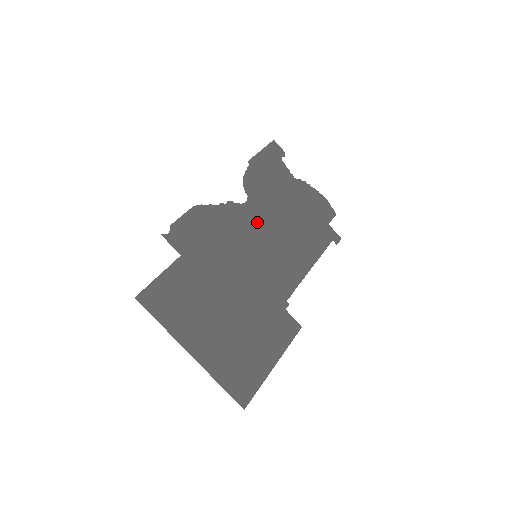
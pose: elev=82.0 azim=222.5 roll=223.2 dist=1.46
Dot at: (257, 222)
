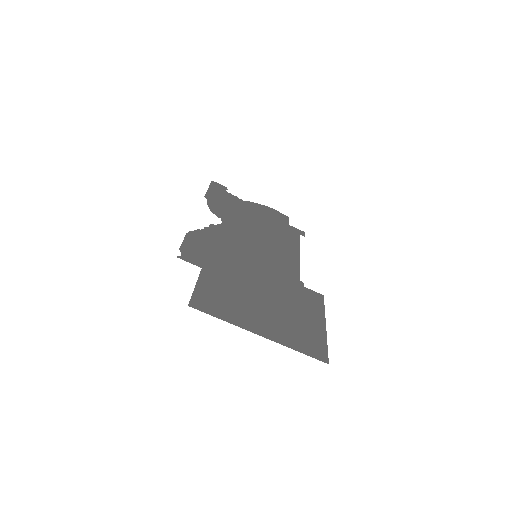
Dot at: (240, 234)
